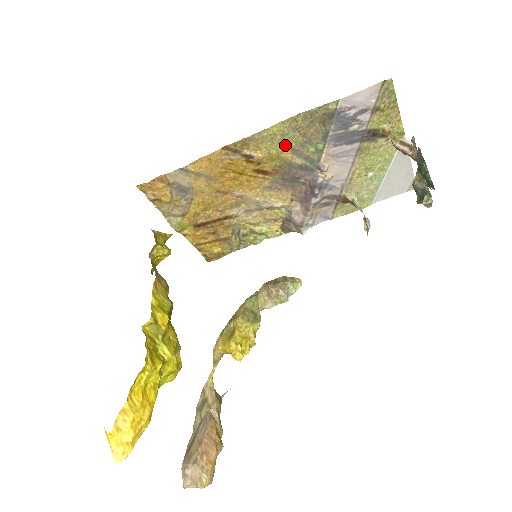
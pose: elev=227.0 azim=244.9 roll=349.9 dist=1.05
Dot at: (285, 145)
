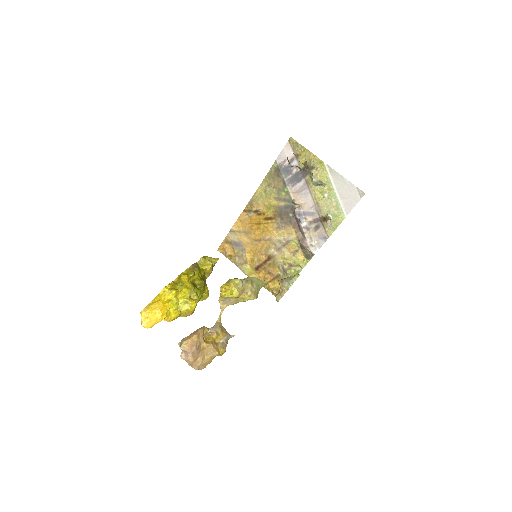
Dot at: (270, 197)
